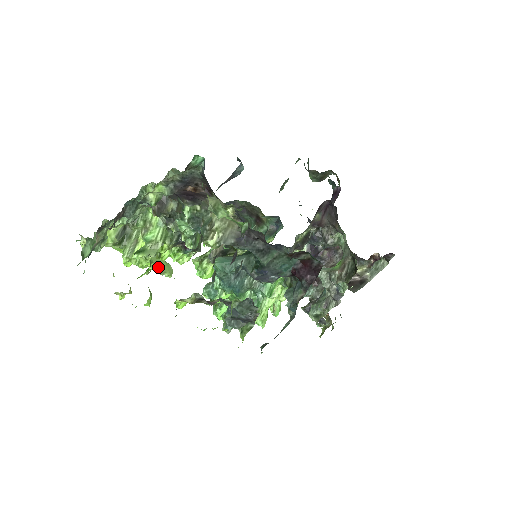
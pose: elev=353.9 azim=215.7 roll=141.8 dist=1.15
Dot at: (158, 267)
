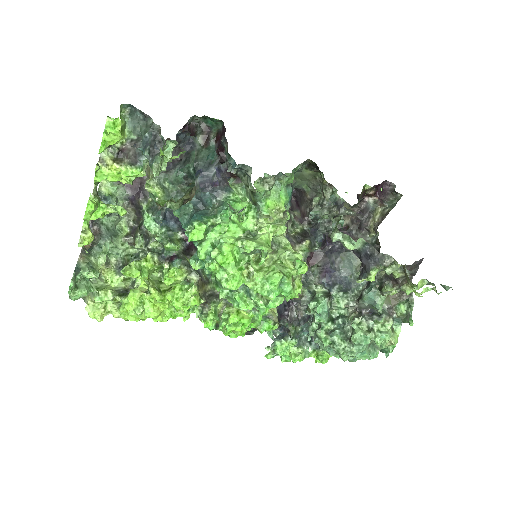
Dot at: (108, 204)
